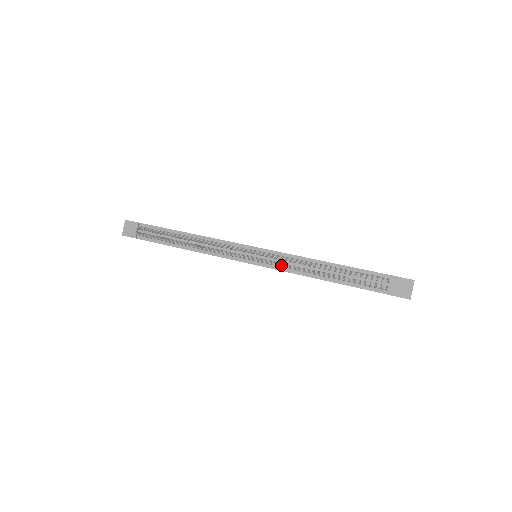
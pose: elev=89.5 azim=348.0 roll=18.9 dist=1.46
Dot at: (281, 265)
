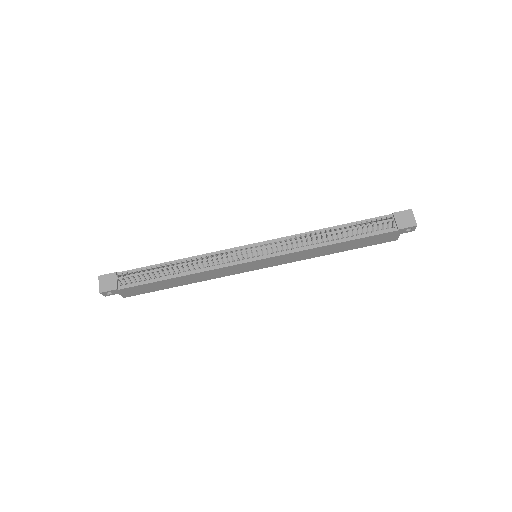
Dot at: (287, 248)
